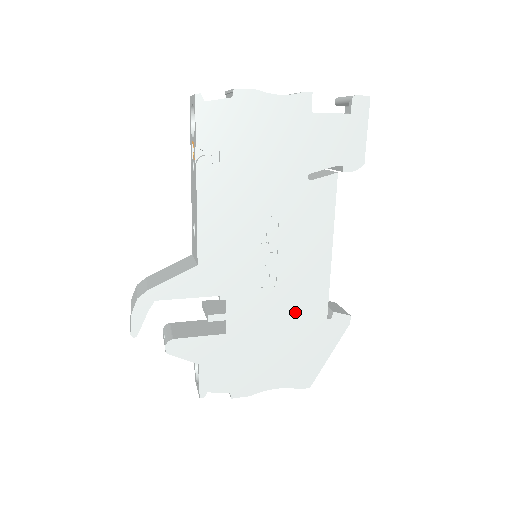
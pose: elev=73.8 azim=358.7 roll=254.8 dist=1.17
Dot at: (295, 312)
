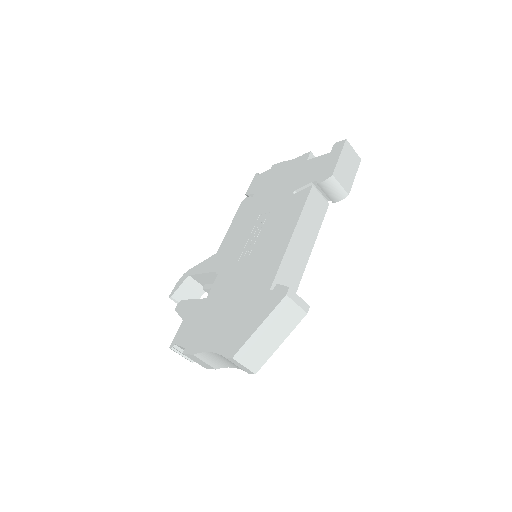
Dot at: (251, 283)
